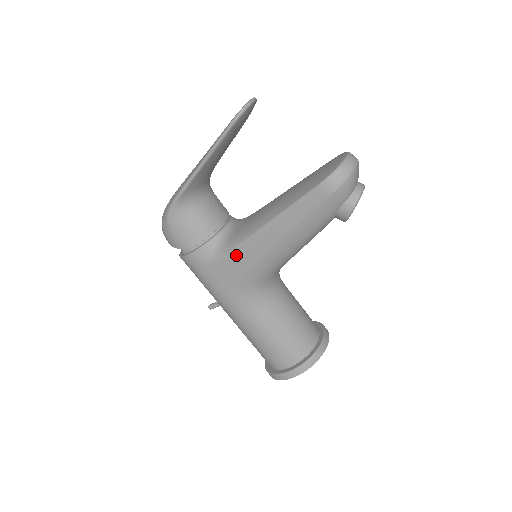
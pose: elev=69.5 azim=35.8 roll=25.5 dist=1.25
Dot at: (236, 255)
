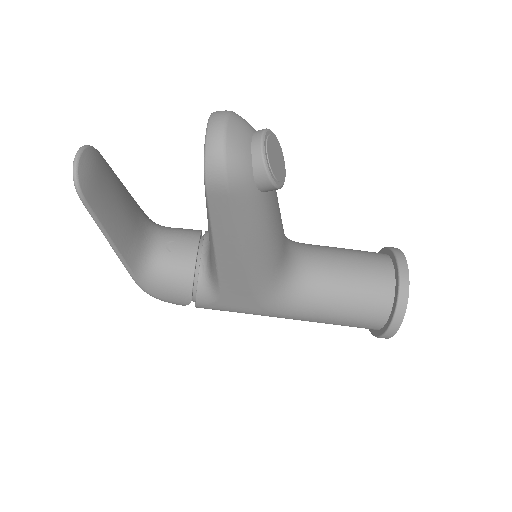
Dot at: (227, 285)
